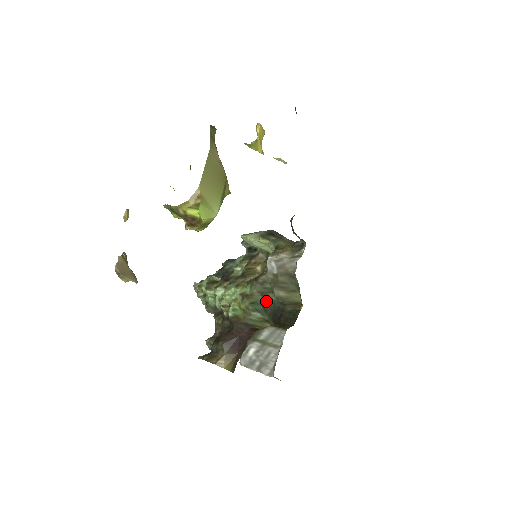
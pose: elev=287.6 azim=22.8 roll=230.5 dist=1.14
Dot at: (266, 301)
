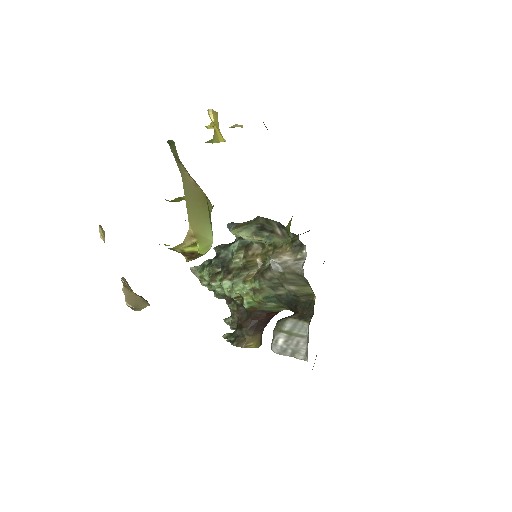
Dot at: (279, 294)
